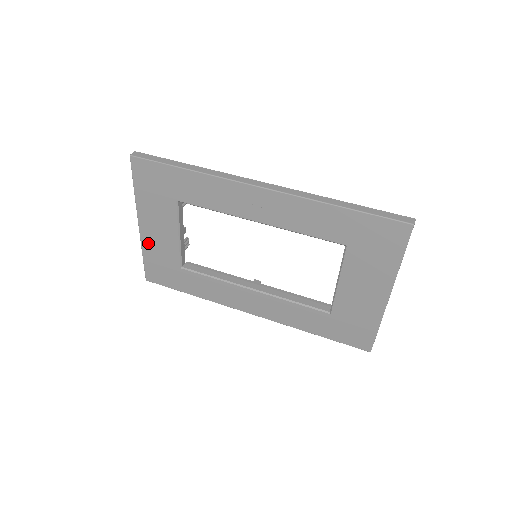
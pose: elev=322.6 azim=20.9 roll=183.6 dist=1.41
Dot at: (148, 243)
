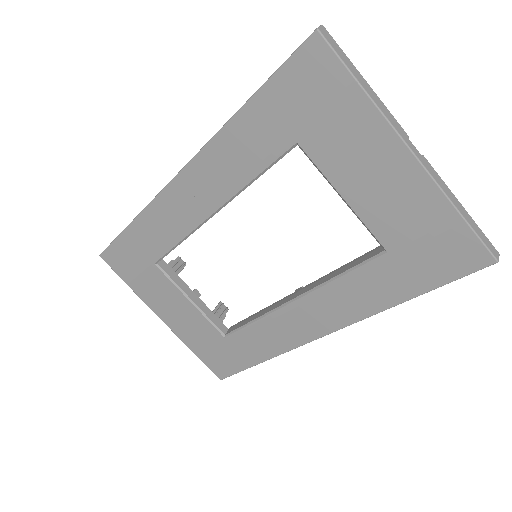
Dot at: (183, 334)
